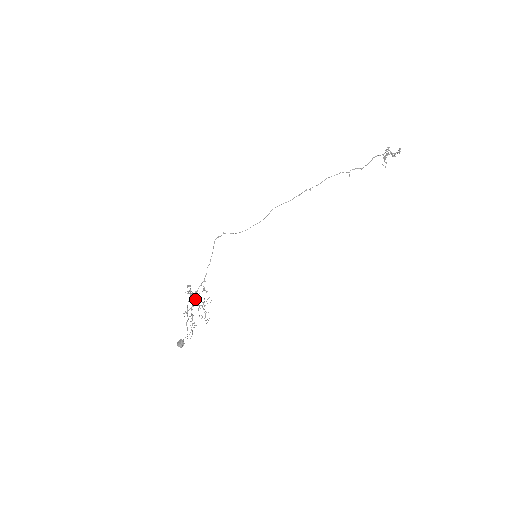
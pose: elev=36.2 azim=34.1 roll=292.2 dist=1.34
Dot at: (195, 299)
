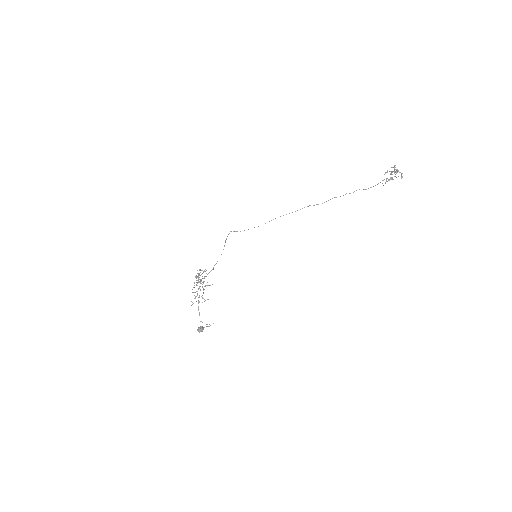
Dot at: (200, 280)
